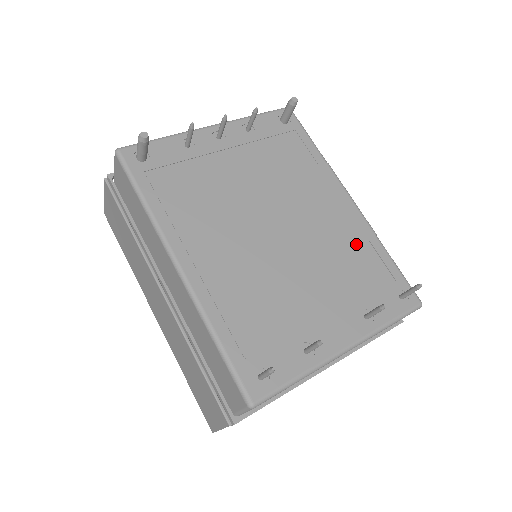
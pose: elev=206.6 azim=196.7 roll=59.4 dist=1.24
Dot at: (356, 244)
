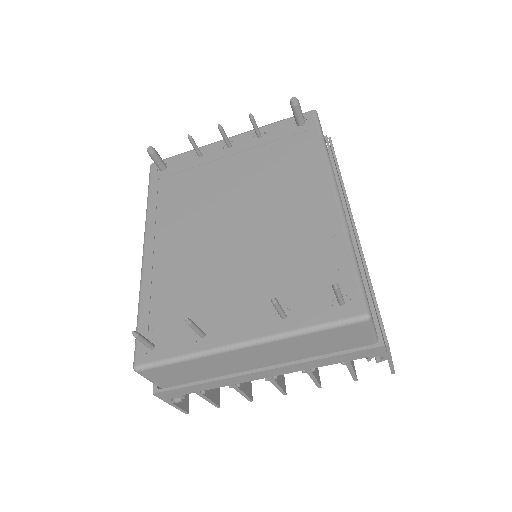
Dot at: (313, 240)
